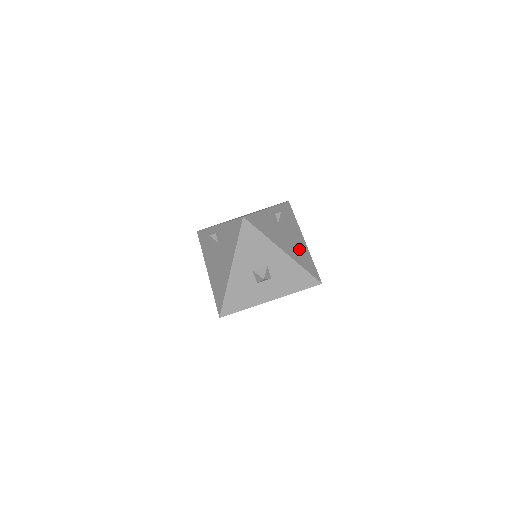
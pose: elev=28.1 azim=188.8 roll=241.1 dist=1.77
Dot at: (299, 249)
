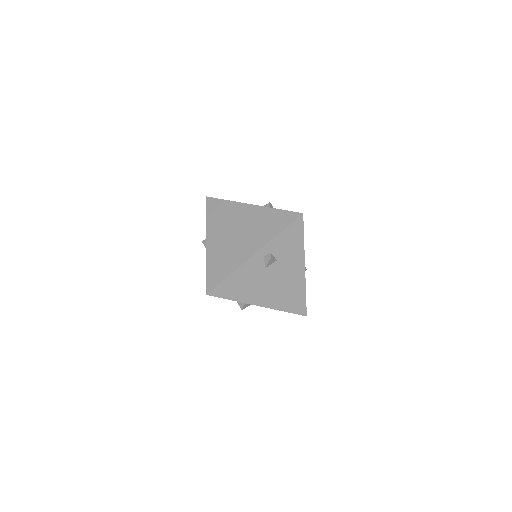
Dot at: (288, 288)
